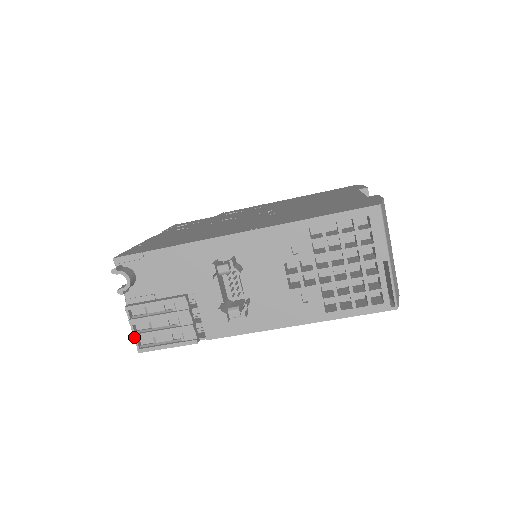
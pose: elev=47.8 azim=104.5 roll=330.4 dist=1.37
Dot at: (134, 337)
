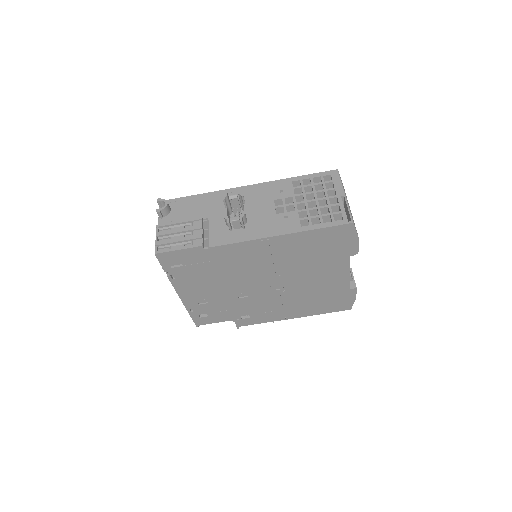
Dot at: (156, 243)
